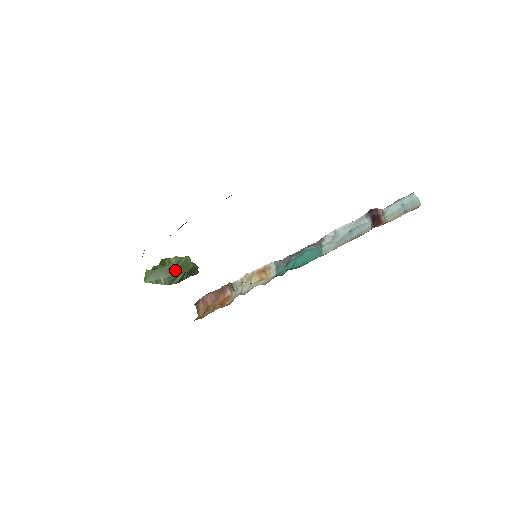
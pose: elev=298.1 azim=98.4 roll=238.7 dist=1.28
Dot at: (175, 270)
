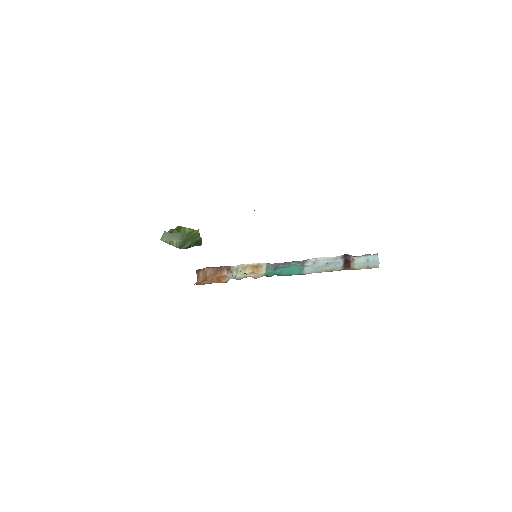
Dot at: (186, 238)
